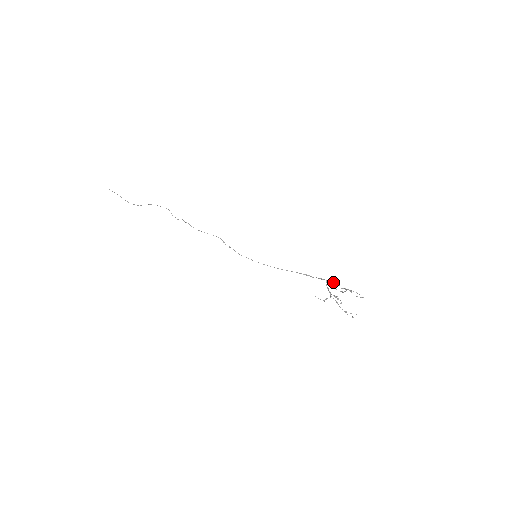
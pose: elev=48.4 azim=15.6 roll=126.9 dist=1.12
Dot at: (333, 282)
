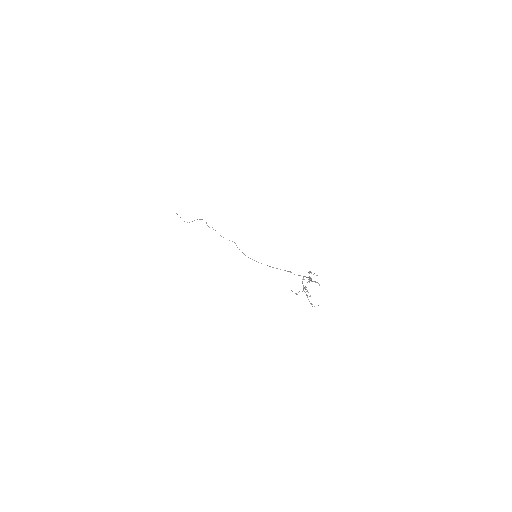
Dot at: (308, 277)
